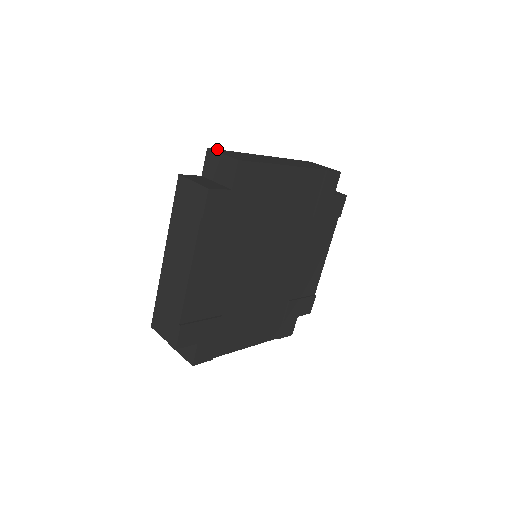
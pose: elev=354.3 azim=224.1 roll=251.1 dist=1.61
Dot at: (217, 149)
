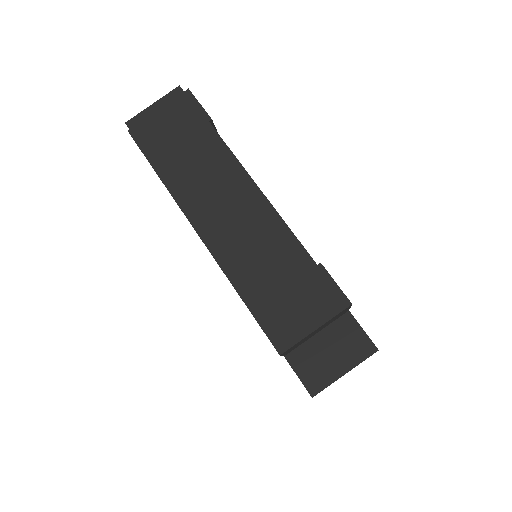
Dot at: occluded
